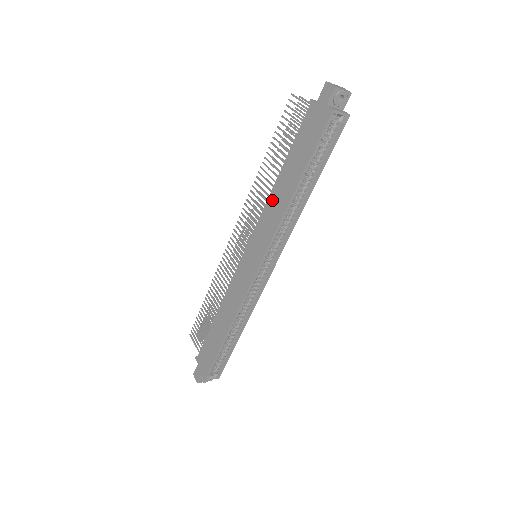
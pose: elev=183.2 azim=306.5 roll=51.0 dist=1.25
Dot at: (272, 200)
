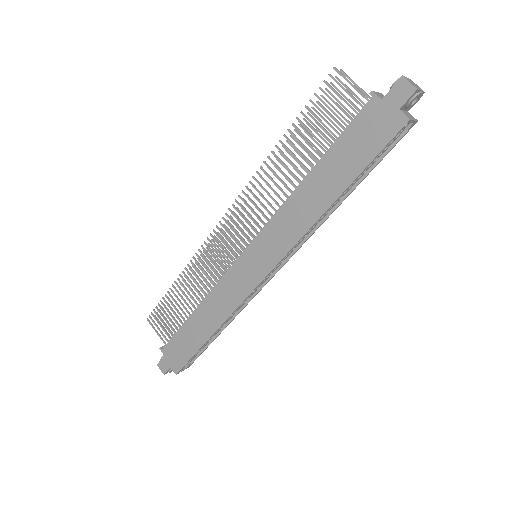
Dot at: (294, 203)
